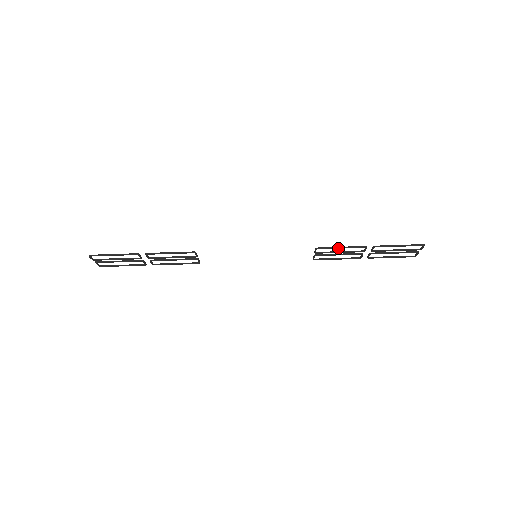
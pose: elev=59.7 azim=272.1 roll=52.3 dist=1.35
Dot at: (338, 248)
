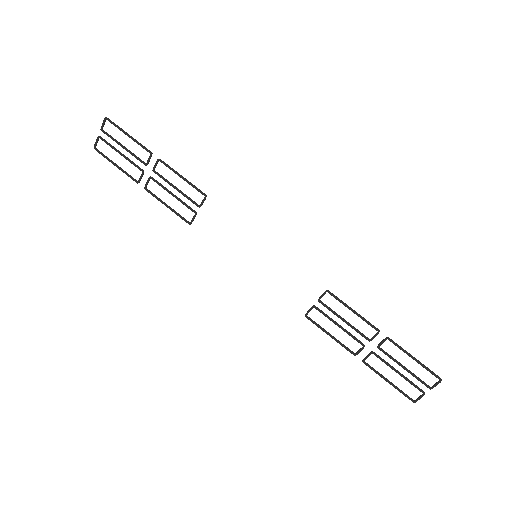
Dot at: (350, 308)
